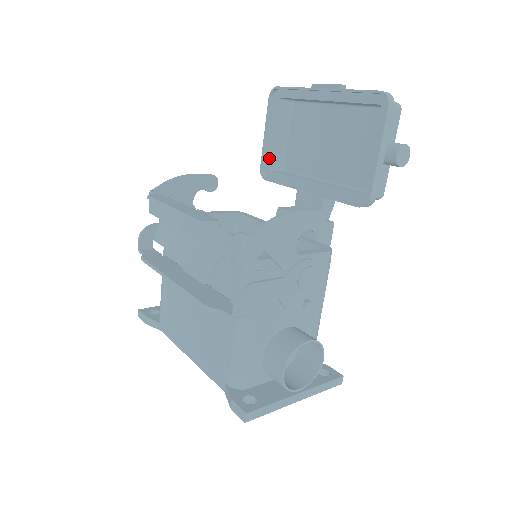
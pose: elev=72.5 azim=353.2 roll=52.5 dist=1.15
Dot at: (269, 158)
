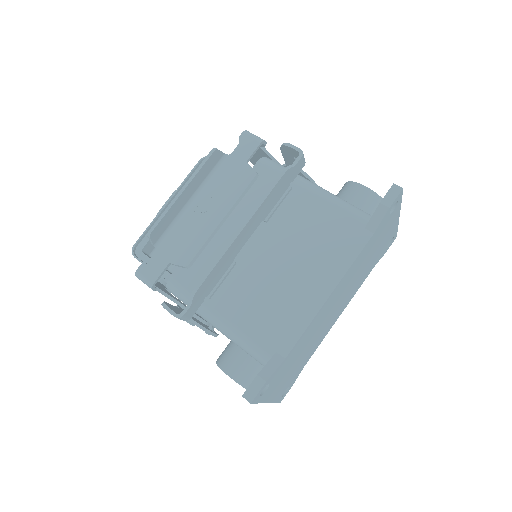
Dot at: occluded
